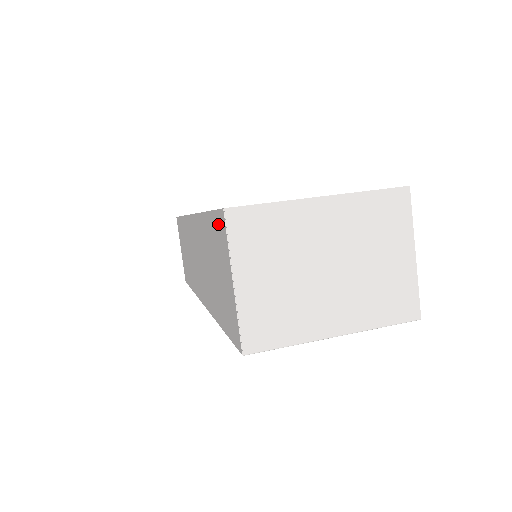
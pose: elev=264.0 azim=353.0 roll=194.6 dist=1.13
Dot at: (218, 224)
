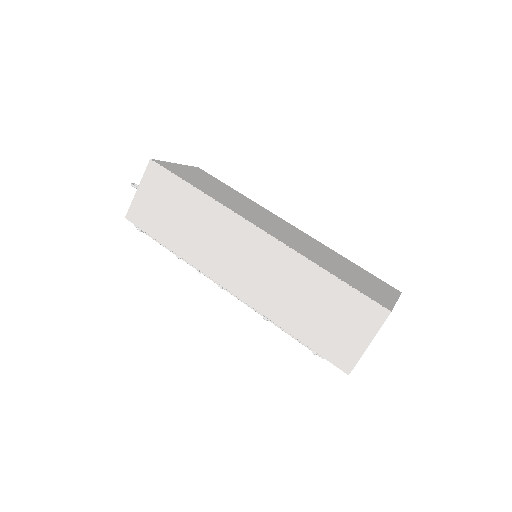
Dot at: (367, 306)
